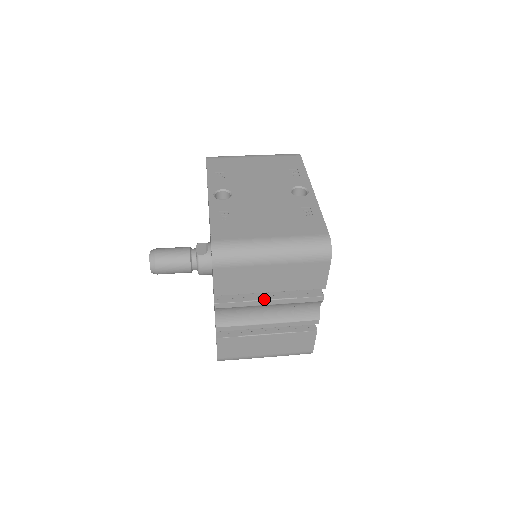
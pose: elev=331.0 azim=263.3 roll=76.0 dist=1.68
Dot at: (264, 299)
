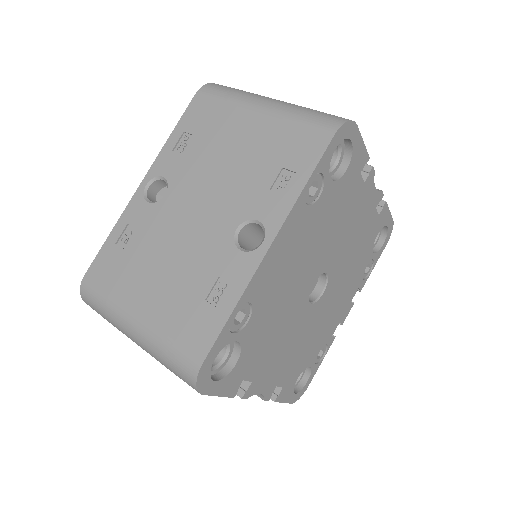
Dot at: occluded
